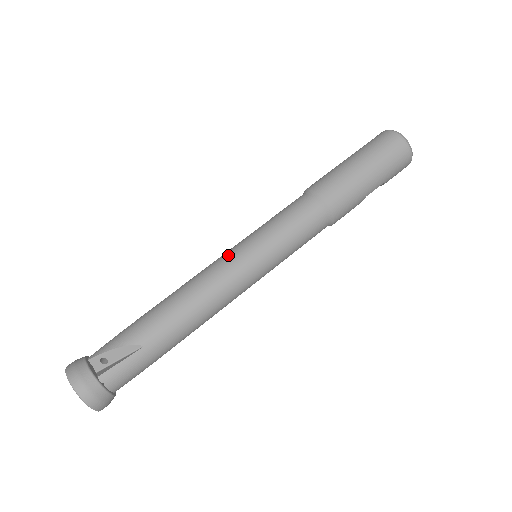
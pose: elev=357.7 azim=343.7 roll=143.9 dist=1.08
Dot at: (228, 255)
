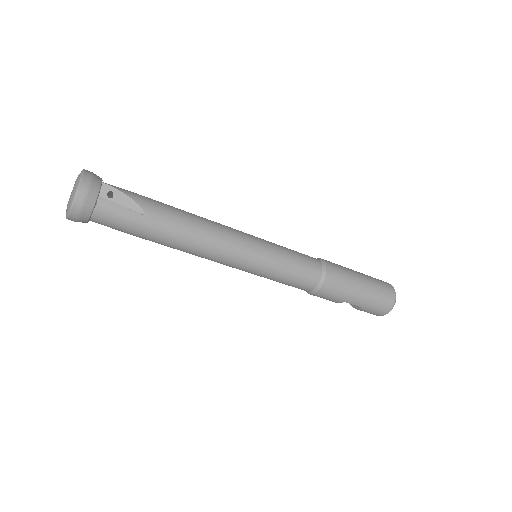
Dot at: (246, 234)
